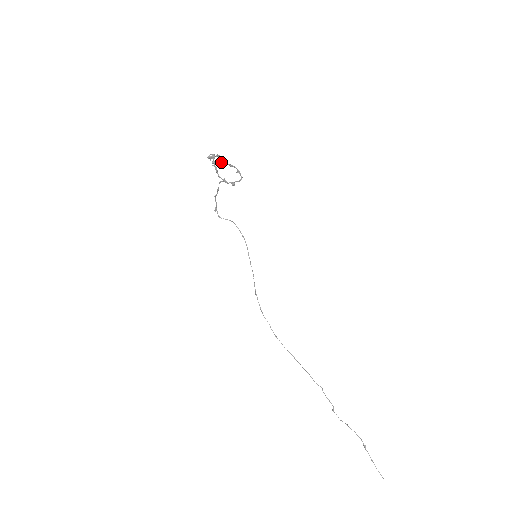
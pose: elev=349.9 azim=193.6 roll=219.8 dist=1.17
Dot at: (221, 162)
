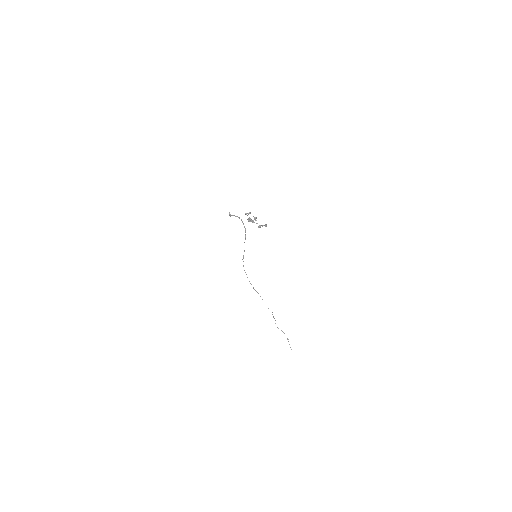
Dot at: occluded
